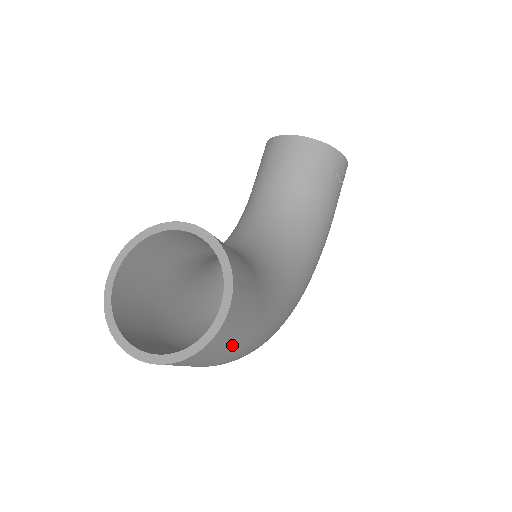
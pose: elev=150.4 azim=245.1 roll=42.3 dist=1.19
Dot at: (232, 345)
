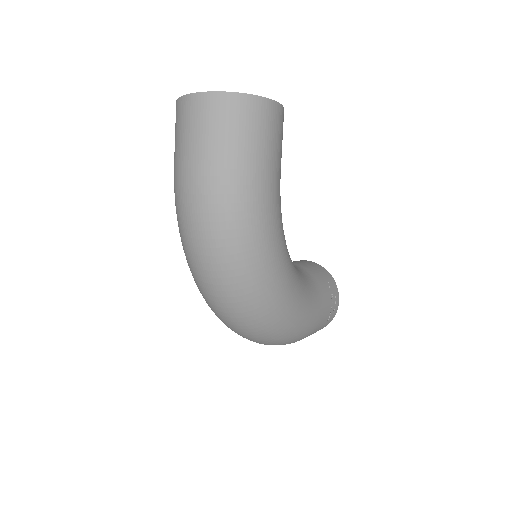
Dot at: (257, 143)
